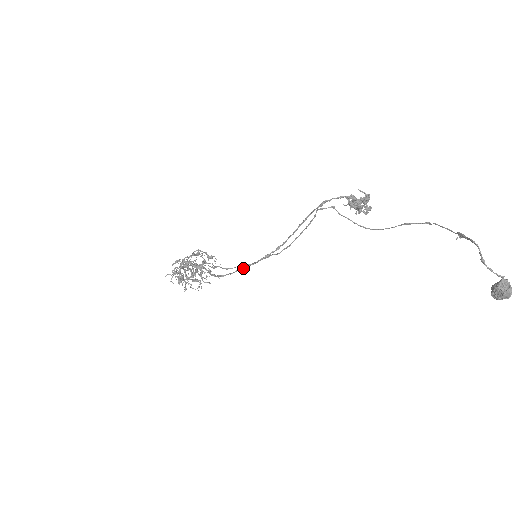
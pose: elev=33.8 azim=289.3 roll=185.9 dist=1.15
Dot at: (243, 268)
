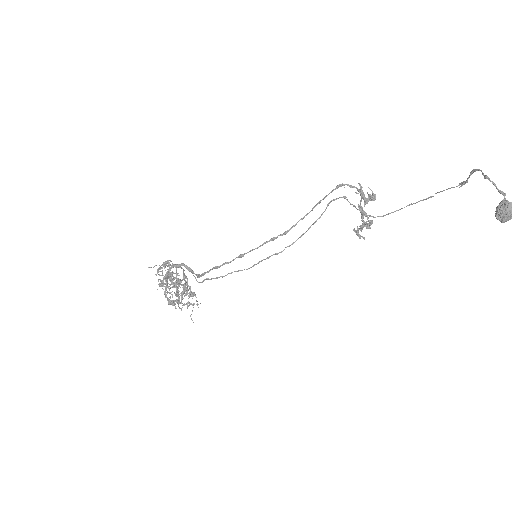
Dot at: (244, 253)
